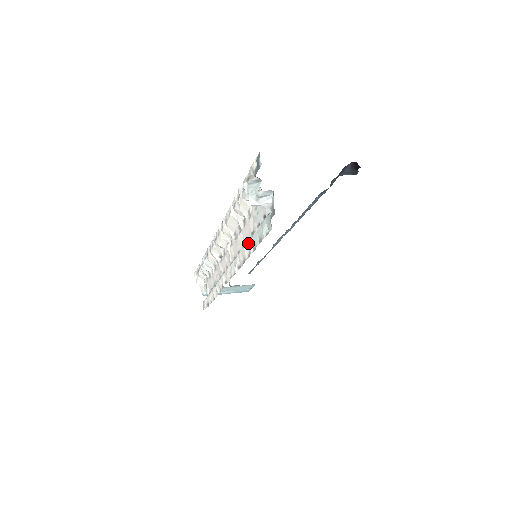
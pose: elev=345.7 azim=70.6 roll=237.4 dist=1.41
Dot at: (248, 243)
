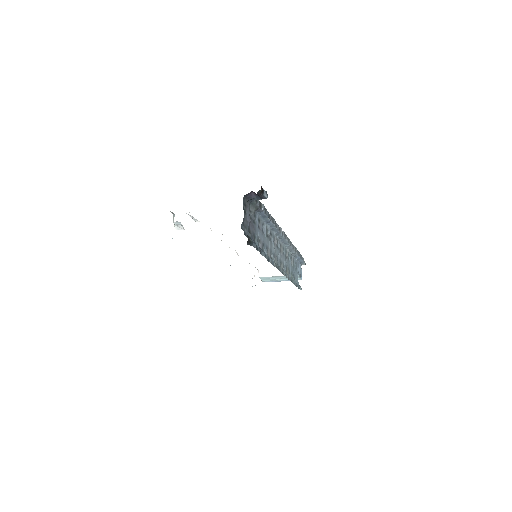
Dot at: occluded
